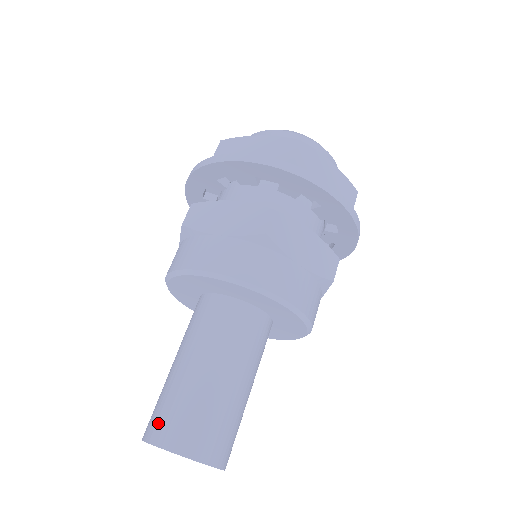
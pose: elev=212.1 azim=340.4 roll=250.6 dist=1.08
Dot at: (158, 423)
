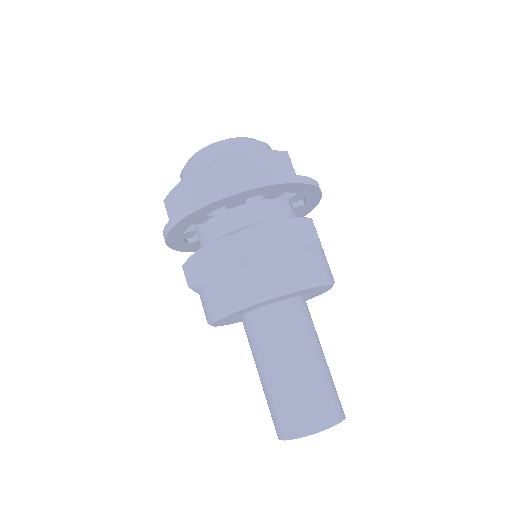
Dot at: (278, 424)
